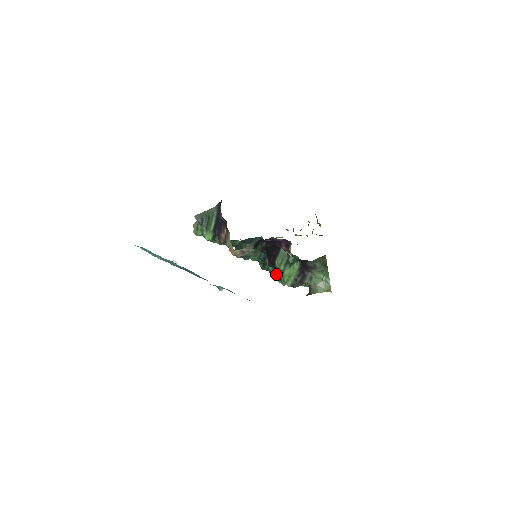
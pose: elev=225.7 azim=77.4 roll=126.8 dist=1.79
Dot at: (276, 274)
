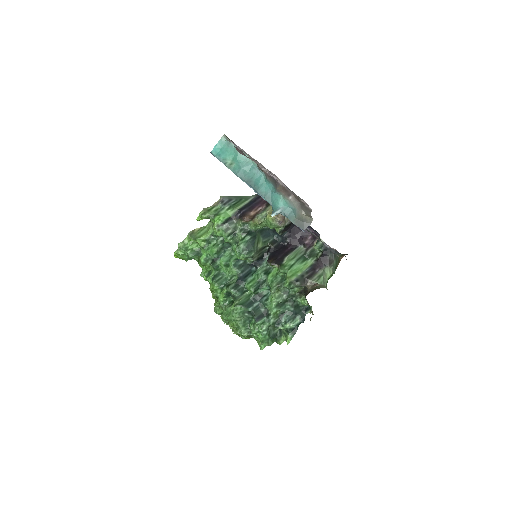
Dot at: (245, 299)
